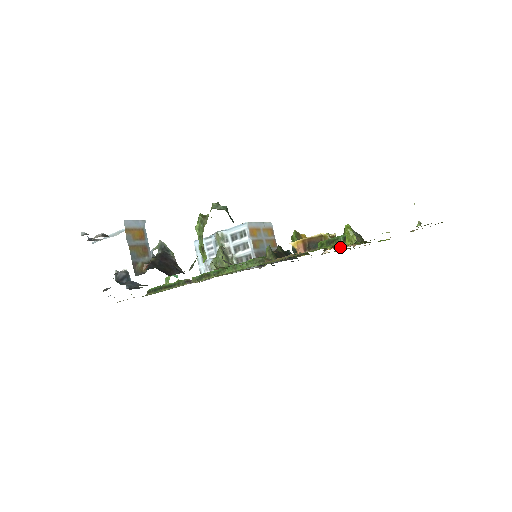
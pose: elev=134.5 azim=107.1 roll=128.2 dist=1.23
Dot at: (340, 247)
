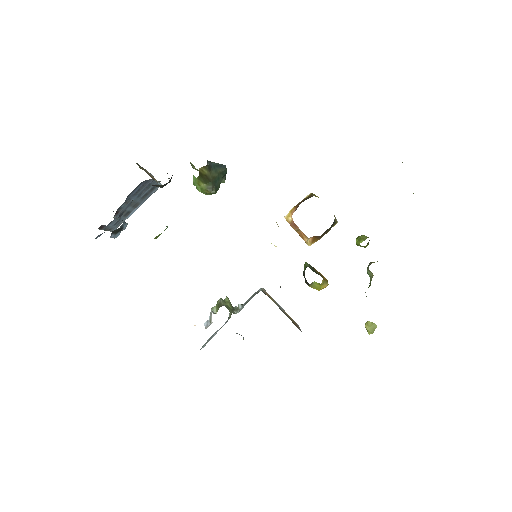
Dot at: occluded
